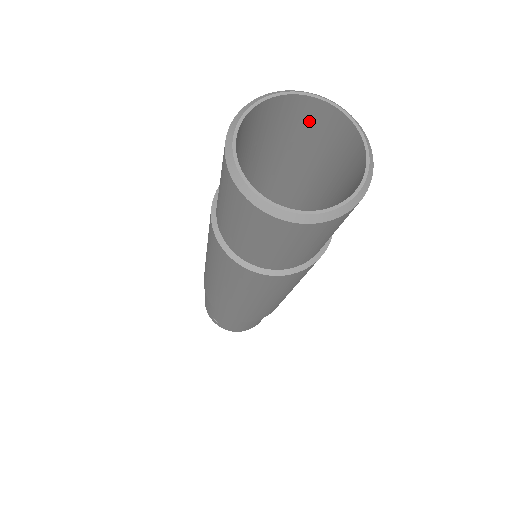
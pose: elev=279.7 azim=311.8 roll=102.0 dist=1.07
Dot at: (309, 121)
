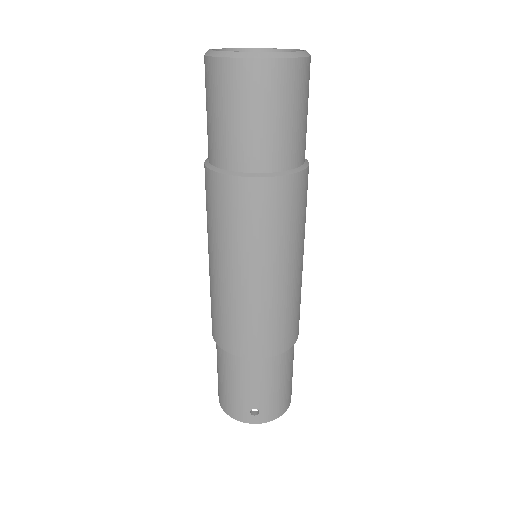
Dot at: occluded
